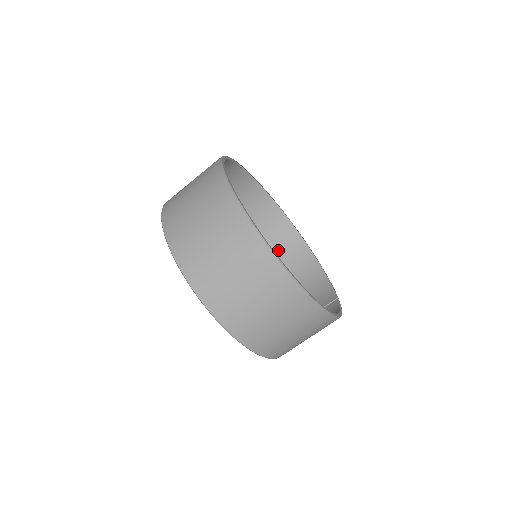
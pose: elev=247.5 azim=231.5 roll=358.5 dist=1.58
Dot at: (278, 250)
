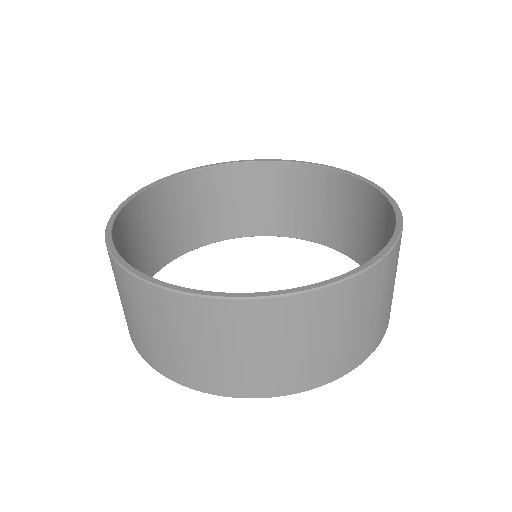
Dot at: (365, 223)
